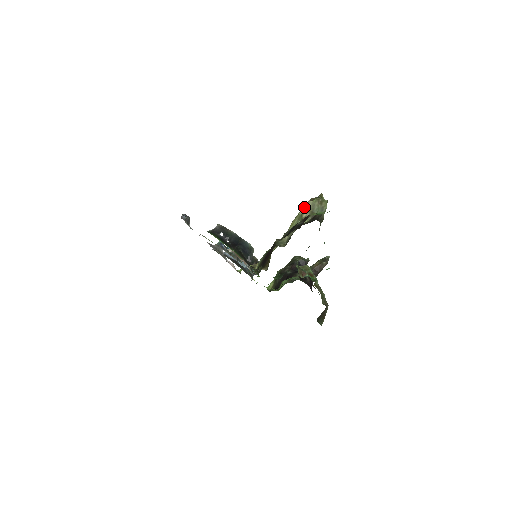
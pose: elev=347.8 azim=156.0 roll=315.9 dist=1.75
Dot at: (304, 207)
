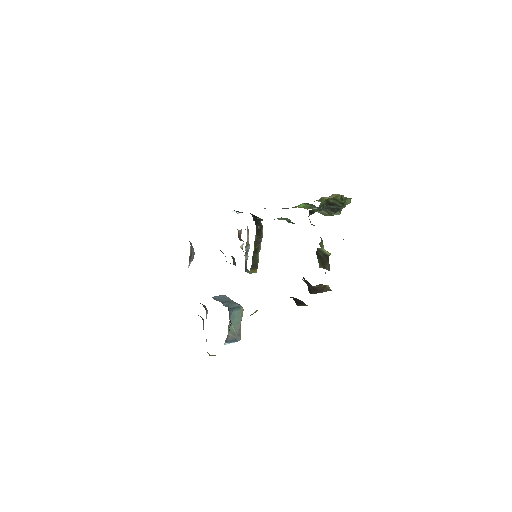
Dot at: occluded
